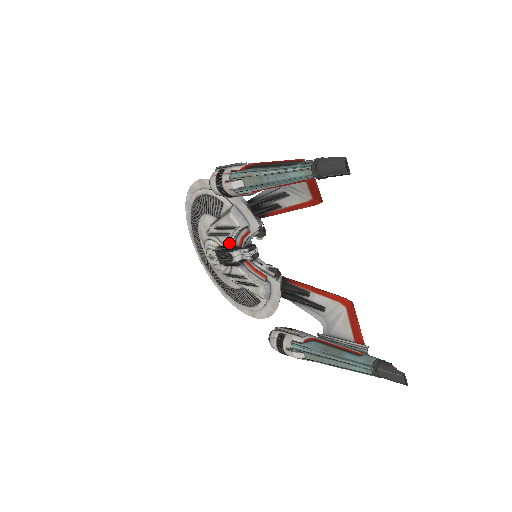
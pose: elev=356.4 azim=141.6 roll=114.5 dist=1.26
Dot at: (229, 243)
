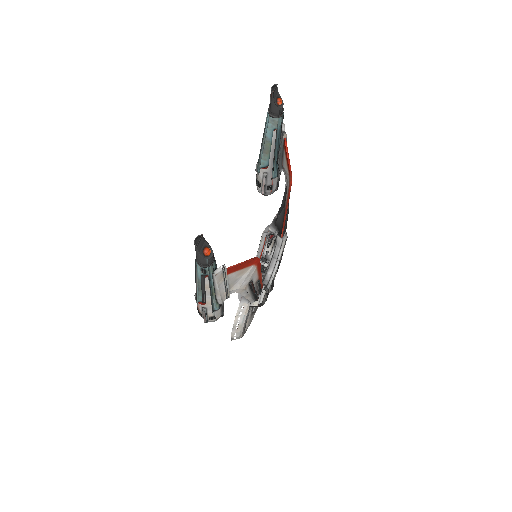
Dot at: occluded
